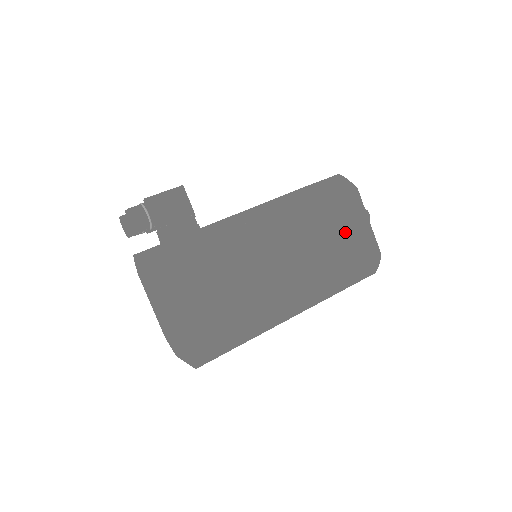
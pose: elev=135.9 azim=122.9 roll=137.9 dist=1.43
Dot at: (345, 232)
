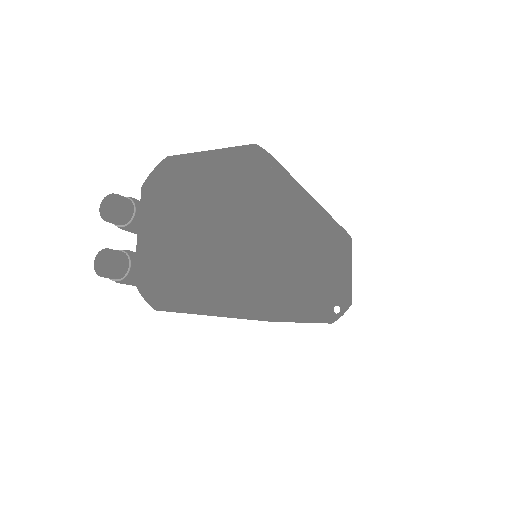
Dot at: occluded
